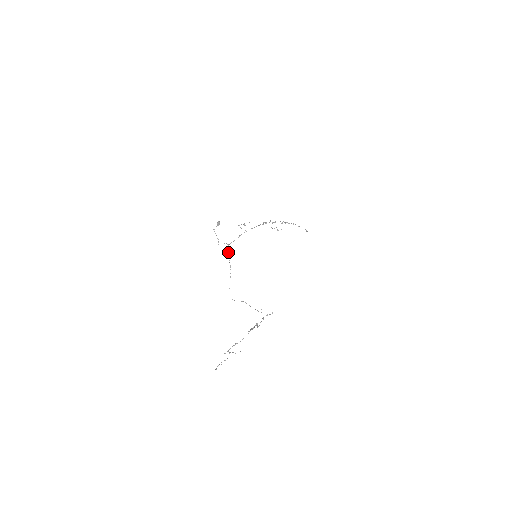
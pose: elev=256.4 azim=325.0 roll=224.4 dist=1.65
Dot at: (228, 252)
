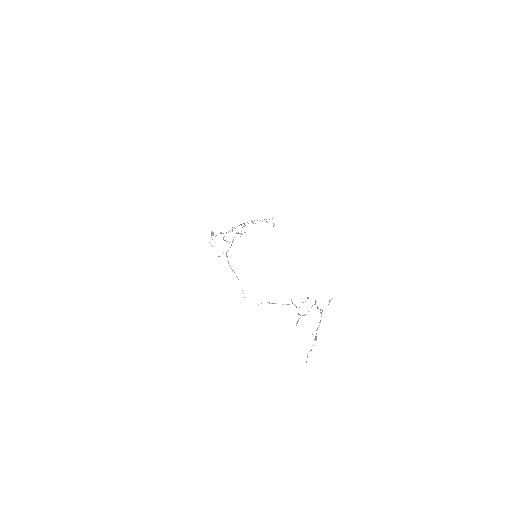
Dot at: (228, 261)
